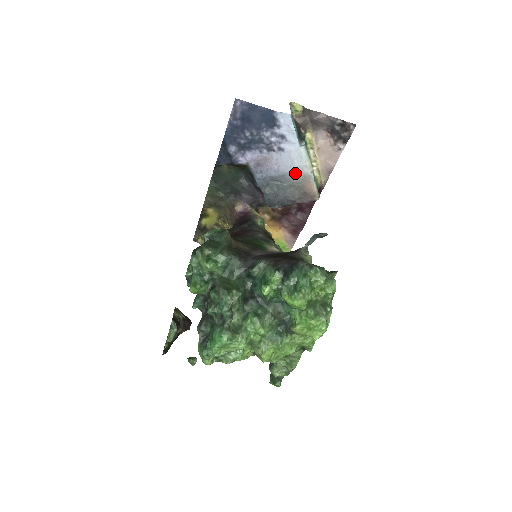
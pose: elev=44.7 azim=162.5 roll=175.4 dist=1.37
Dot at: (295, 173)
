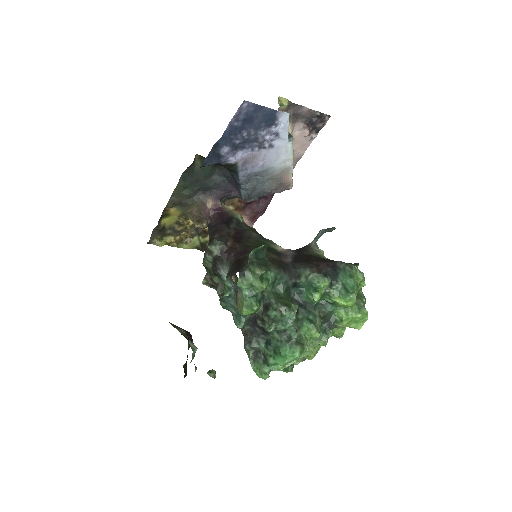
Dot at: (277, 167)
